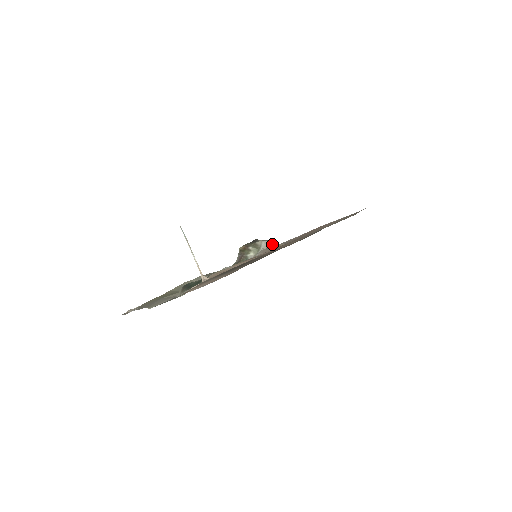
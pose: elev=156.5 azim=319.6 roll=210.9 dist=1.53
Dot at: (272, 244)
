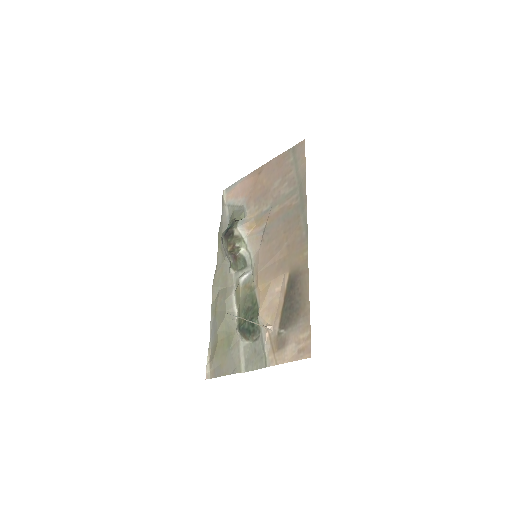
Dot at: (246, 226)
